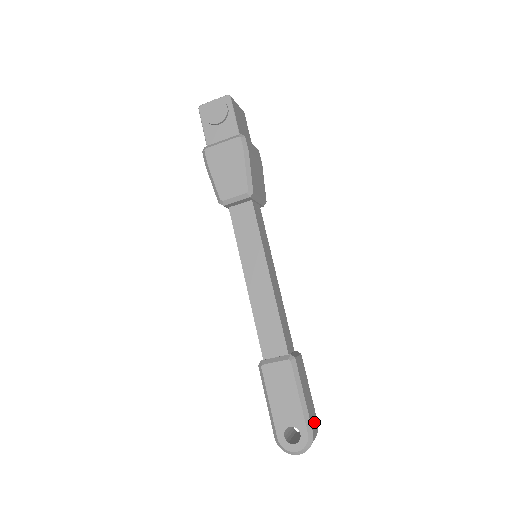
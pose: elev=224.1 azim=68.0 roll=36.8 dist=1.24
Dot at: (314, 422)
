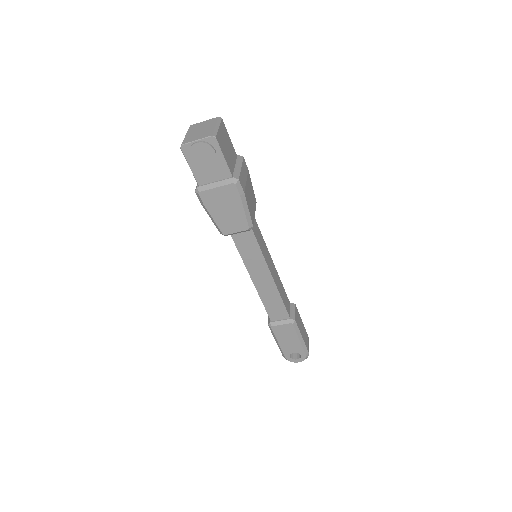
Dot at: (307, 342)
